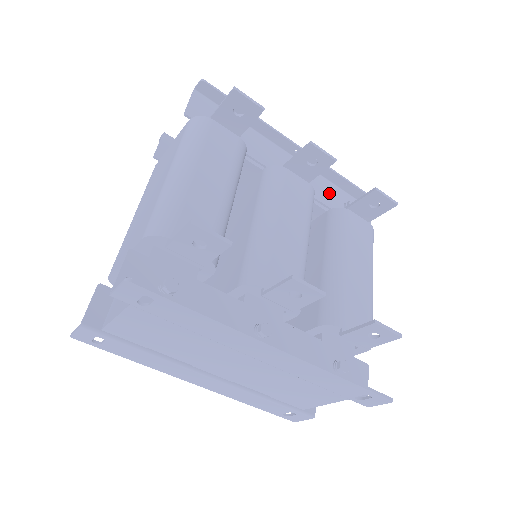
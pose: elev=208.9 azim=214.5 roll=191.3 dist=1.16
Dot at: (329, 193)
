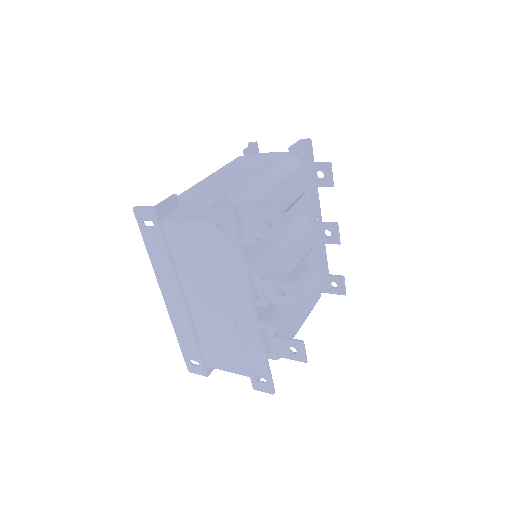
Dot at: (313, 258)
